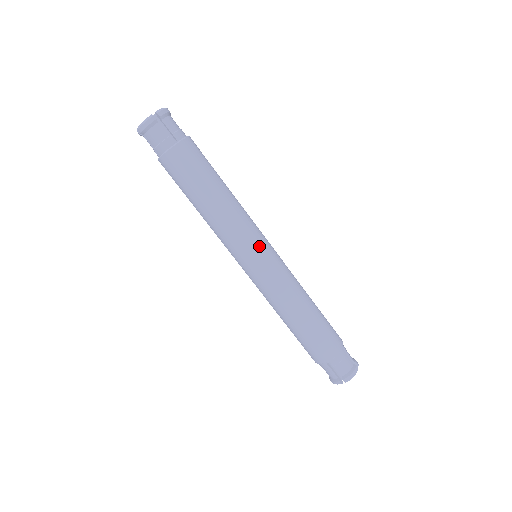
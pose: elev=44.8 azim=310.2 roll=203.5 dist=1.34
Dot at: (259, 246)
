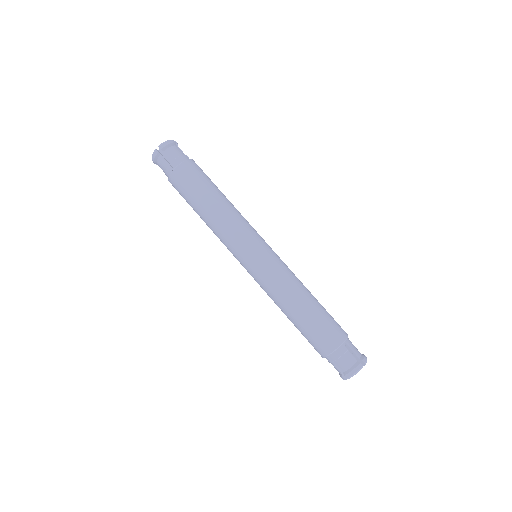
Dot at: (248, 248)
